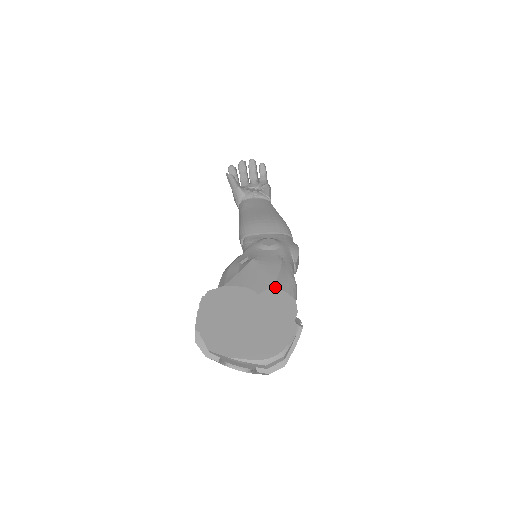
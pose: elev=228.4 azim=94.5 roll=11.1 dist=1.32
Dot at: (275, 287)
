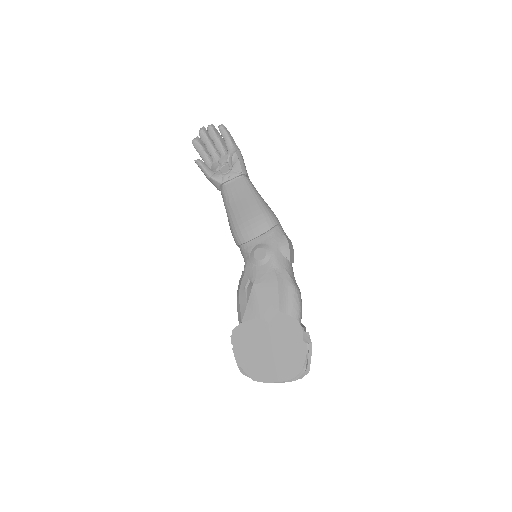
Dot at: (279, 313)
